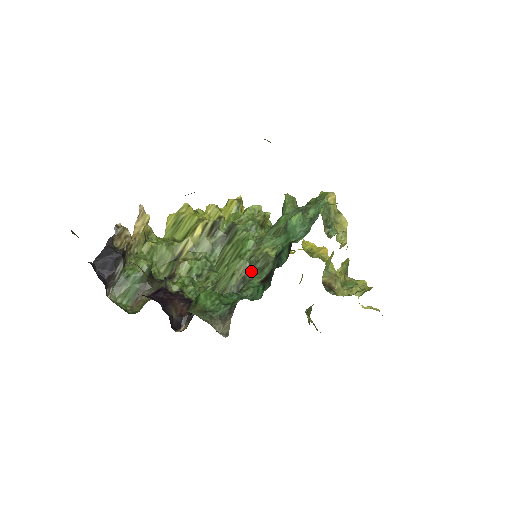
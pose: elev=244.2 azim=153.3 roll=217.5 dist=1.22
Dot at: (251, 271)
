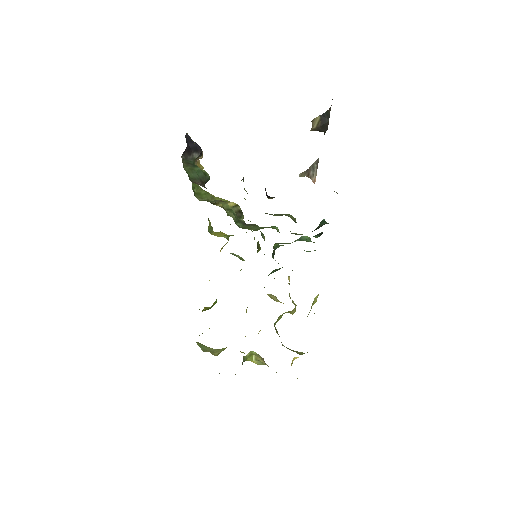
Dot at: occluded
